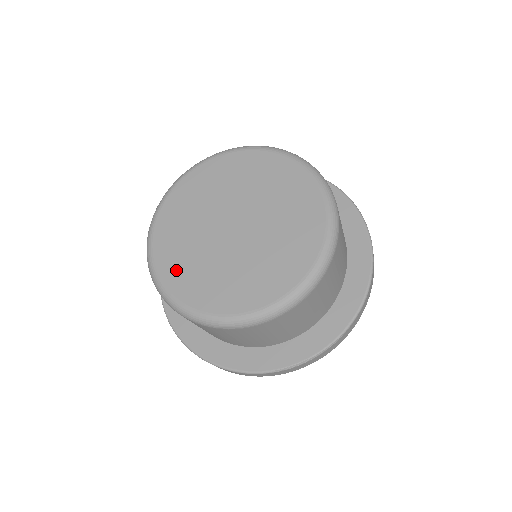
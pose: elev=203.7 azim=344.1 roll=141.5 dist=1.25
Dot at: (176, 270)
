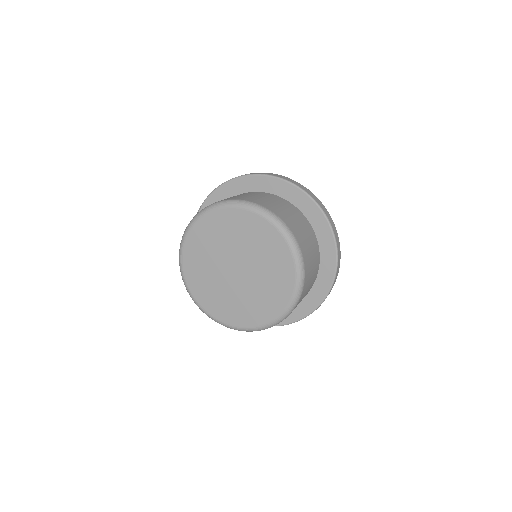
Dot at: (195, 279)
